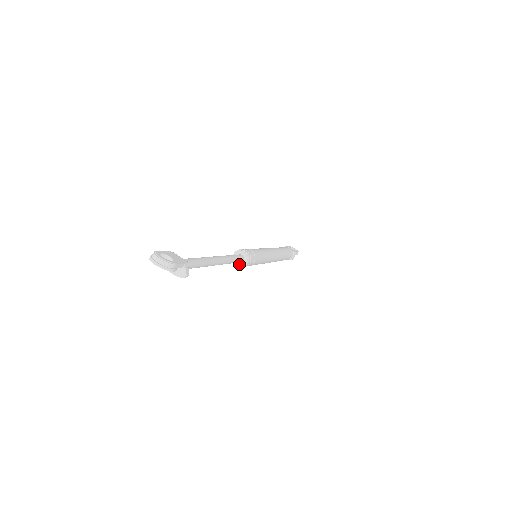
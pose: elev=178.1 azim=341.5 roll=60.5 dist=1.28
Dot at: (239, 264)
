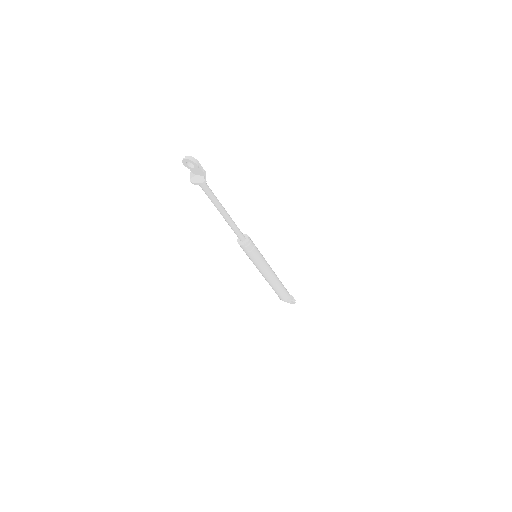
Dot at: (242, 243)
